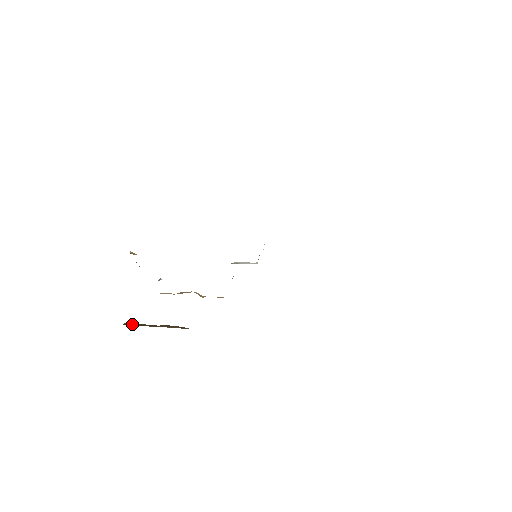
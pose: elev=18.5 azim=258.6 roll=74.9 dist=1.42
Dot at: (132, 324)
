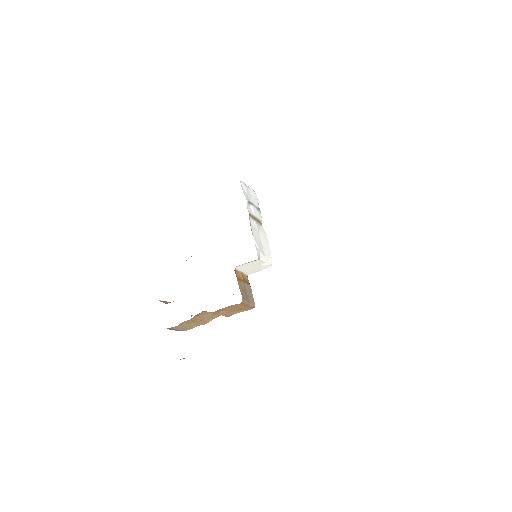
Dot at: occluded
